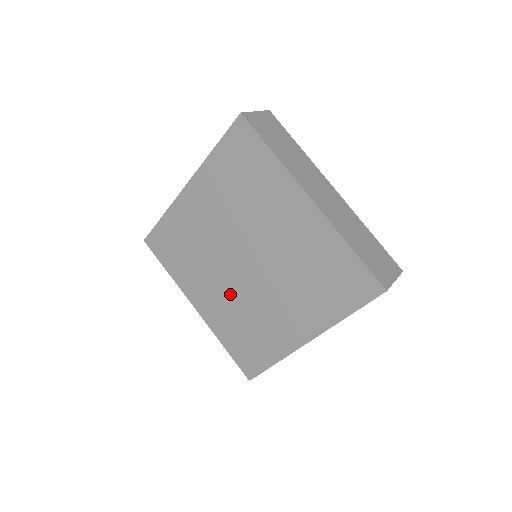
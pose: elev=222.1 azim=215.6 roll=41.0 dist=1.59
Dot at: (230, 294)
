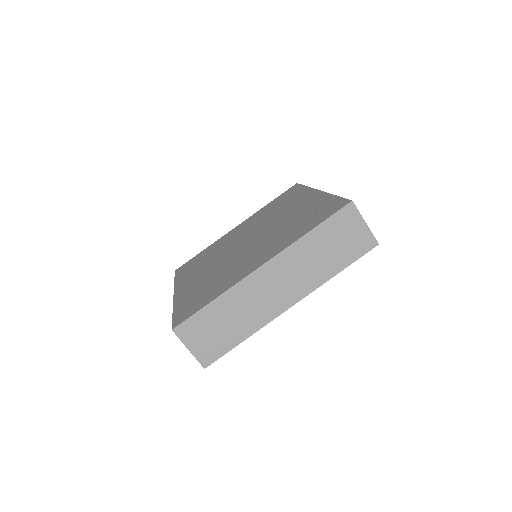
Dot at: (216, 268)
